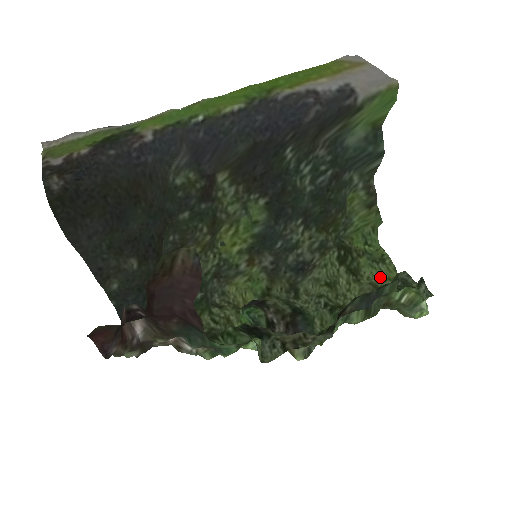
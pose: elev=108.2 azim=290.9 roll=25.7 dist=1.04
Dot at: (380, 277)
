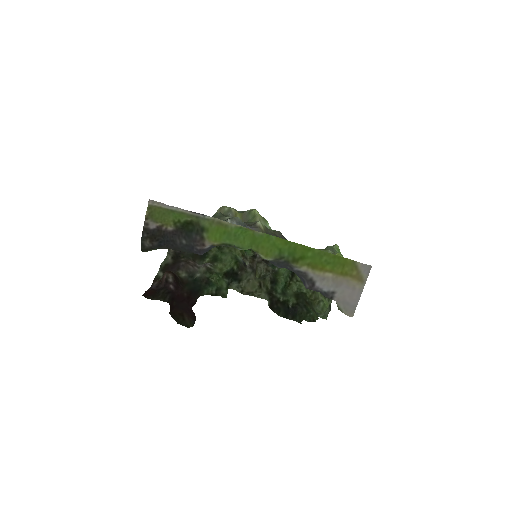
Dot at: occluded
